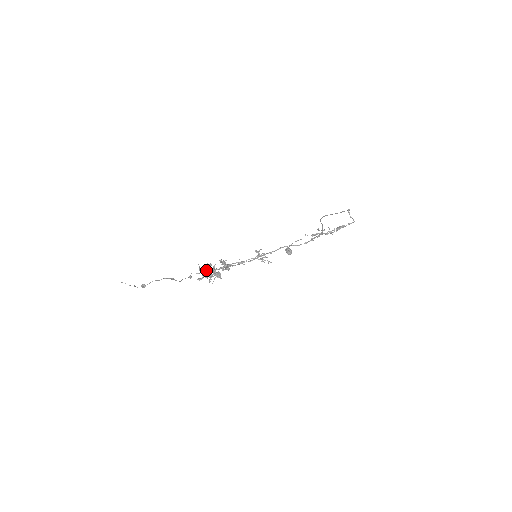
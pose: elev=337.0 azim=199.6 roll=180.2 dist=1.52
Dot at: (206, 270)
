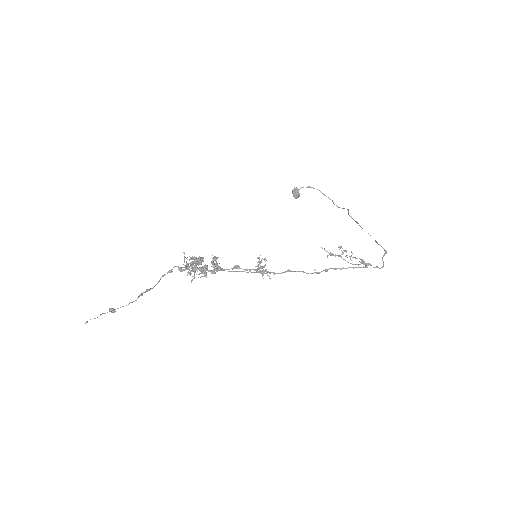
Dot at: (192, 266)
